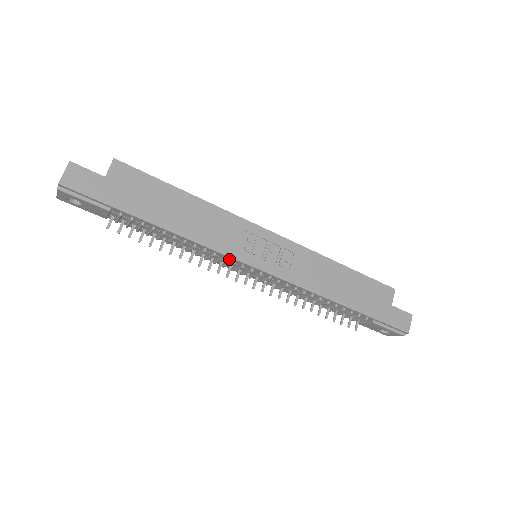
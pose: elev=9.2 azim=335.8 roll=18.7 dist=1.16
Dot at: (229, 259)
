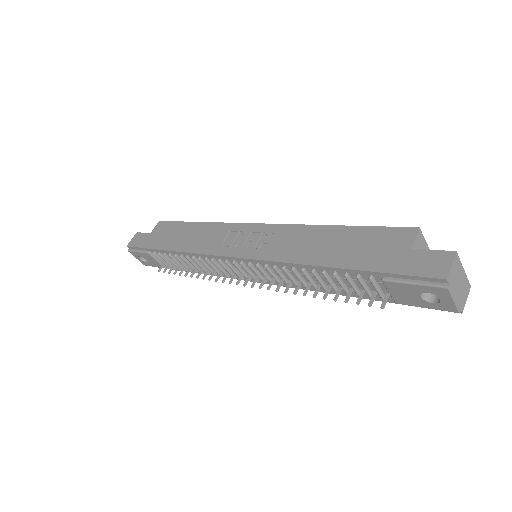
Dot at: (218, 260)
